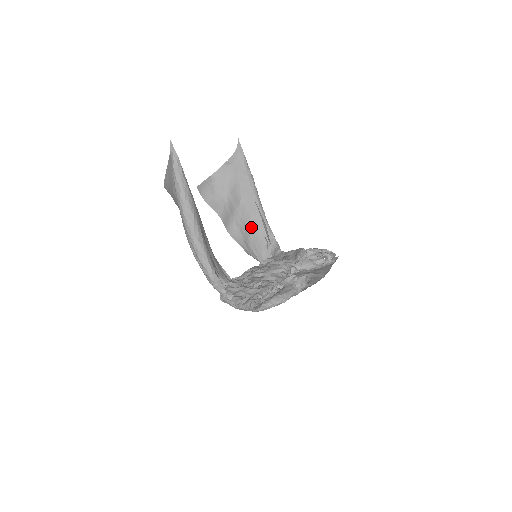
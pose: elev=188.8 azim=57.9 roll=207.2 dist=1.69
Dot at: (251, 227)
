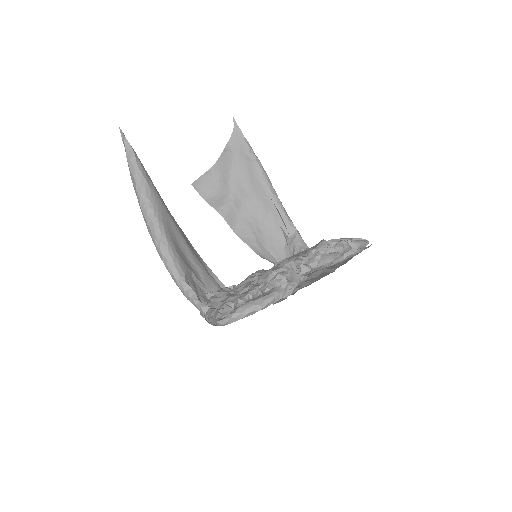
Dot at: (266, 223)
